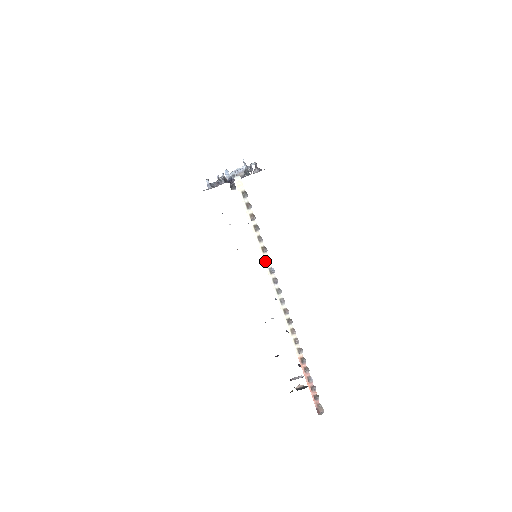
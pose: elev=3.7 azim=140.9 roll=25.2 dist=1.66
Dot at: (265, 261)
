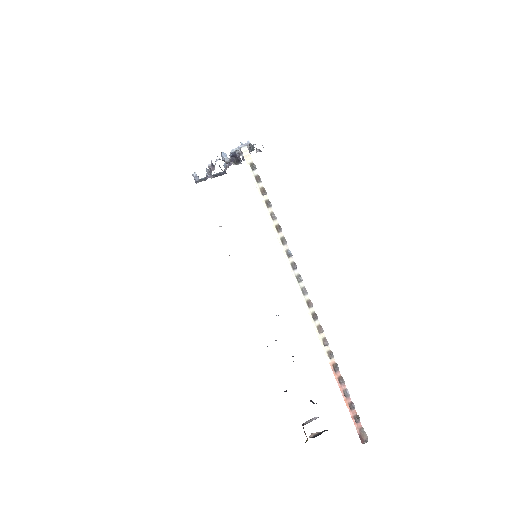
Dot at: (281, 242)
